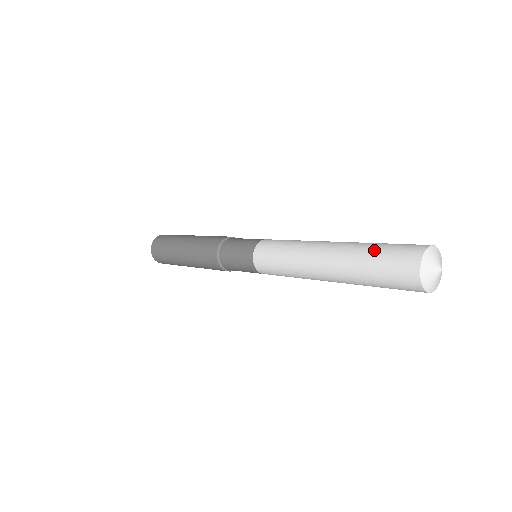
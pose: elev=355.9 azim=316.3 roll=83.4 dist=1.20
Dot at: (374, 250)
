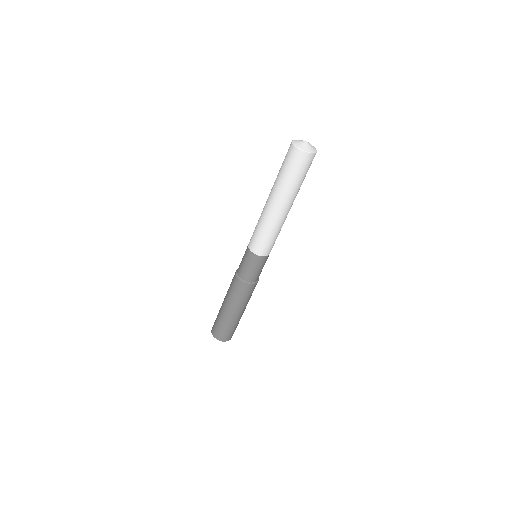
Dot at: occluded
